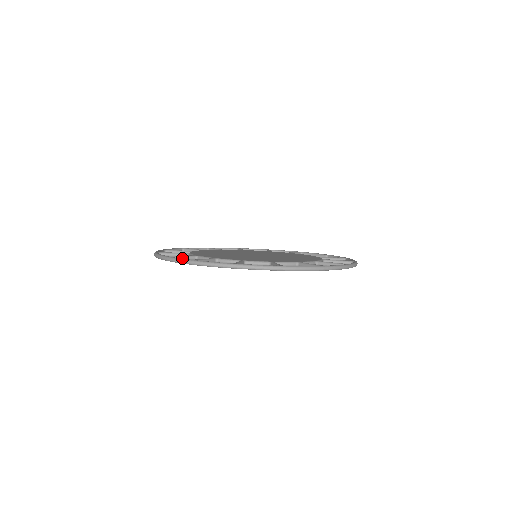
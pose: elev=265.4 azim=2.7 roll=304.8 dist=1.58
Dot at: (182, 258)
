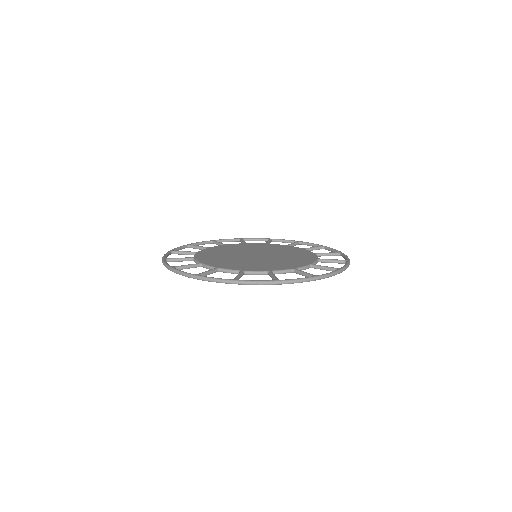
Dot at: (179, 260)
